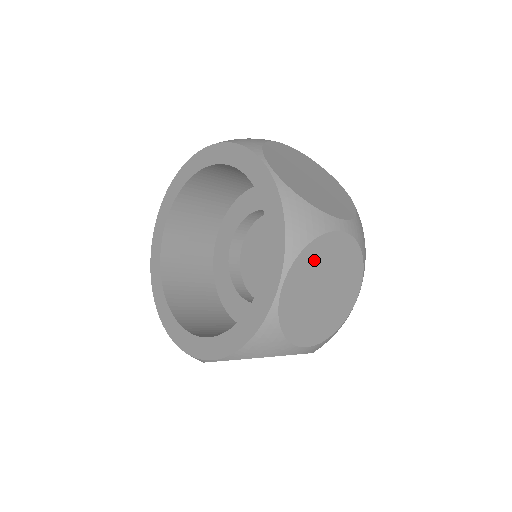
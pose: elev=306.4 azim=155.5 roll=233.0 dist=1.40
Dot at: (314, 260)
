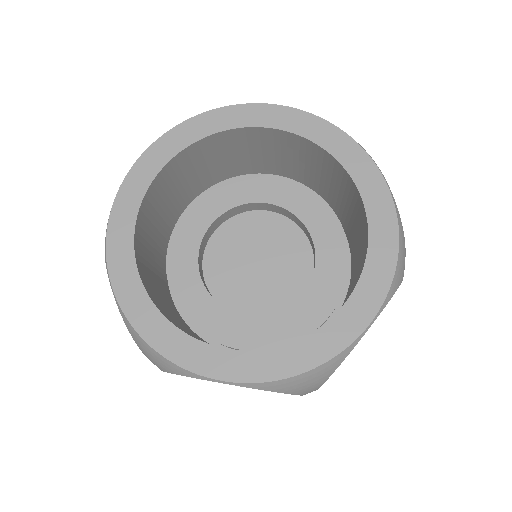
Dot at: occluded
